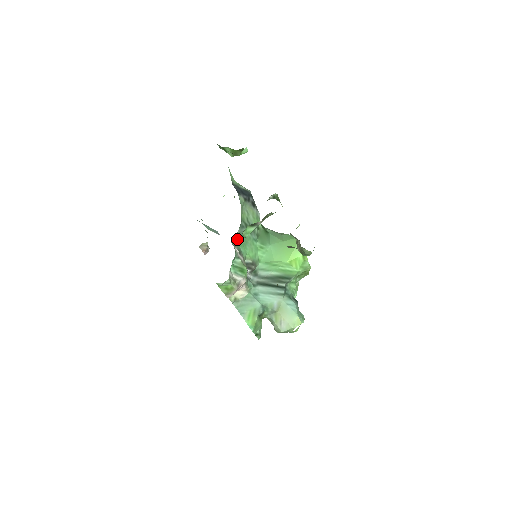
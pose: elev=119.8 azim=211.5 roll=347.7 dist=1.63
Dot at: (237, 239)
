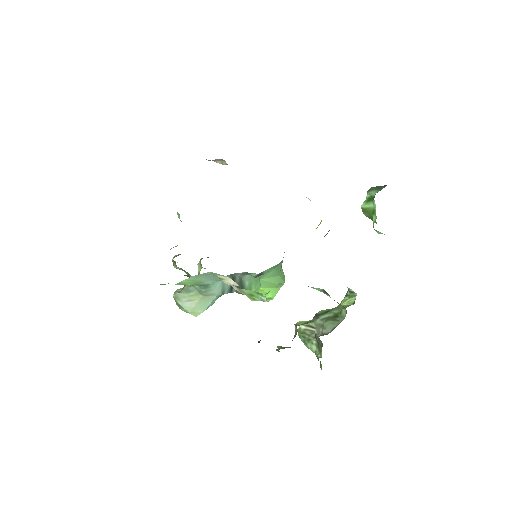
Dot at: occluded
